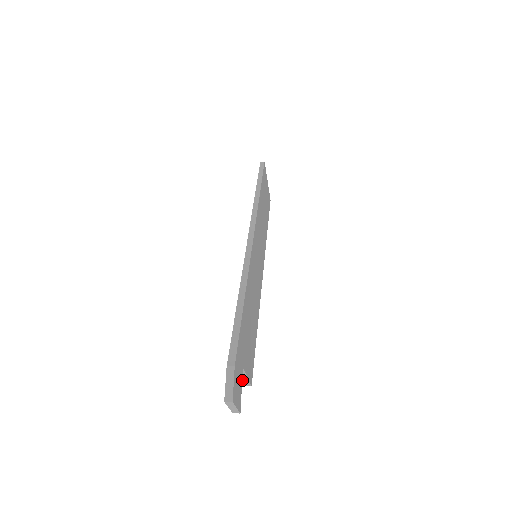
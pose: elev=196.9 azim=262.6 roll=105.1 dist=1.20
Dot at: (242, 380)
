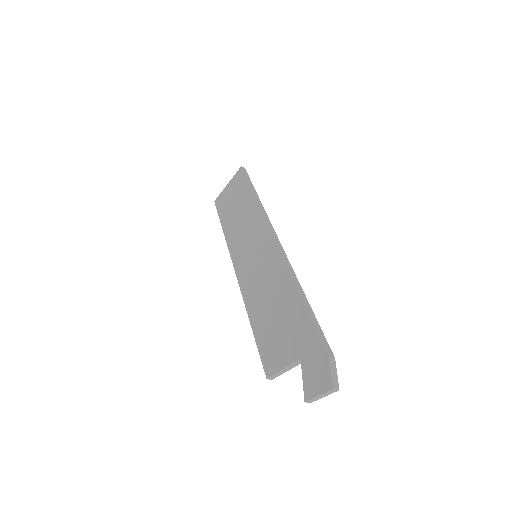
Dot at: (277, 372)
